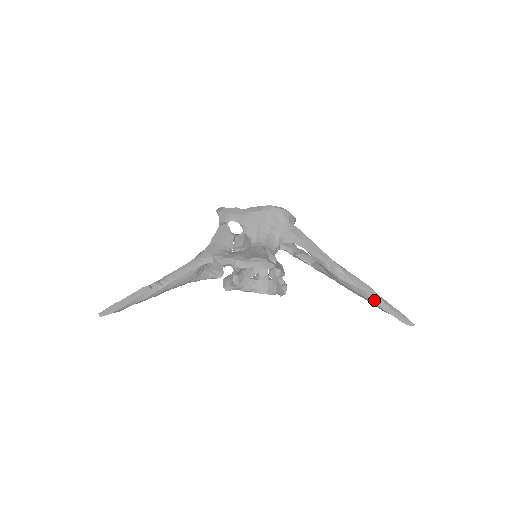
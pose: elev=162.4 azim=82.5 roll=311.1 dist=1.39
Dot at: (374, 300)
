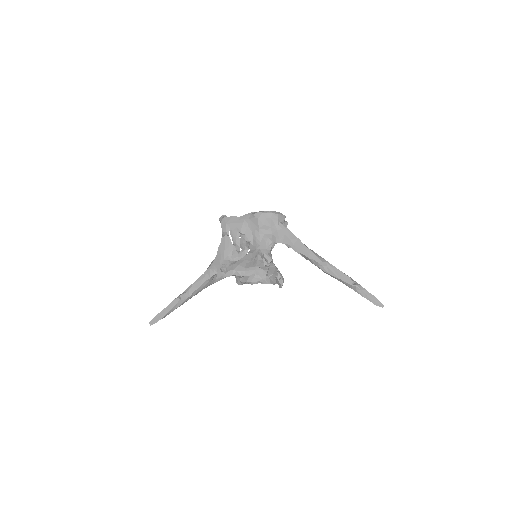
Dot at: (352, 287)
